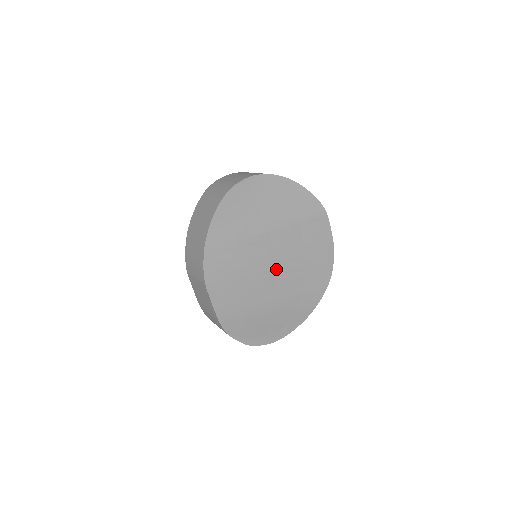
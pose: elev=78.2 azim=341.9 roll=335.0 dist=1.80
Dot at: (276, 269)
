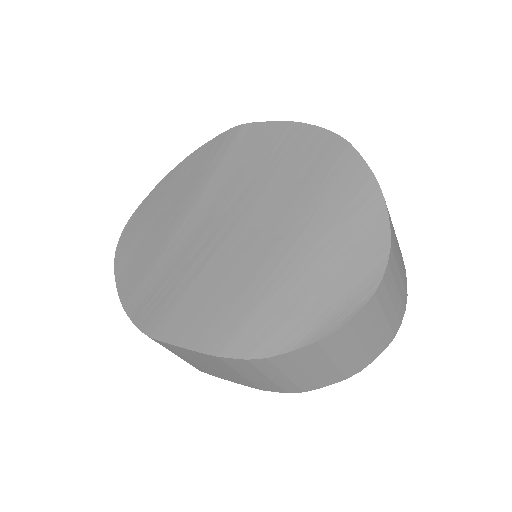
Dot at: (241, 220)
